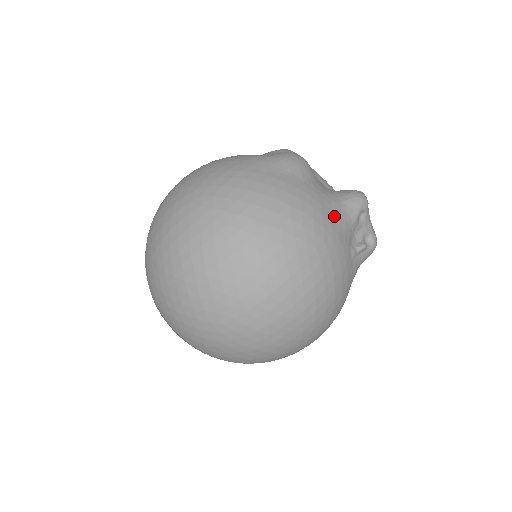
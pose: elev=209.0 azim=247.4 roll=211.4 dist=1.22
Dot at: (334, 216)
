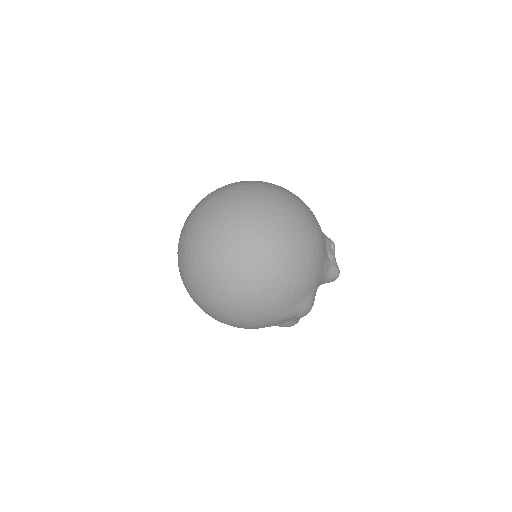
Dot at: occluded
